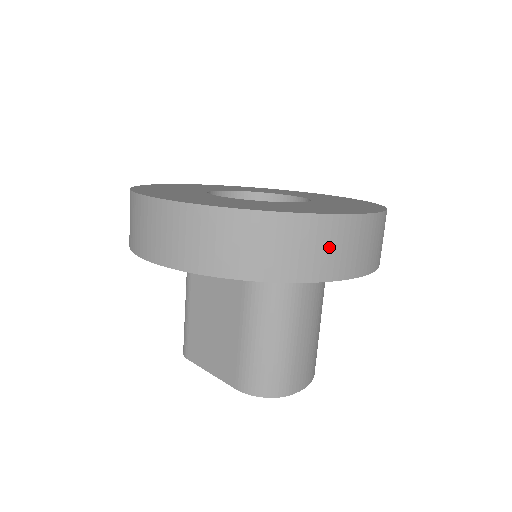
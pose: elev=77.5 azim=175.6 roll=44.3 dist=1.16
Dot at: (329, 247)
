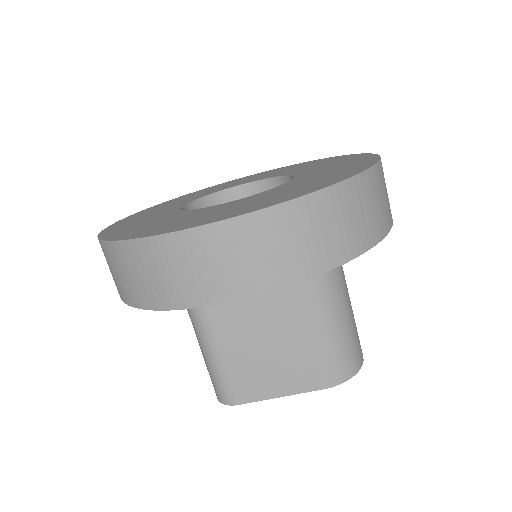
Dot at: (385, 193)
